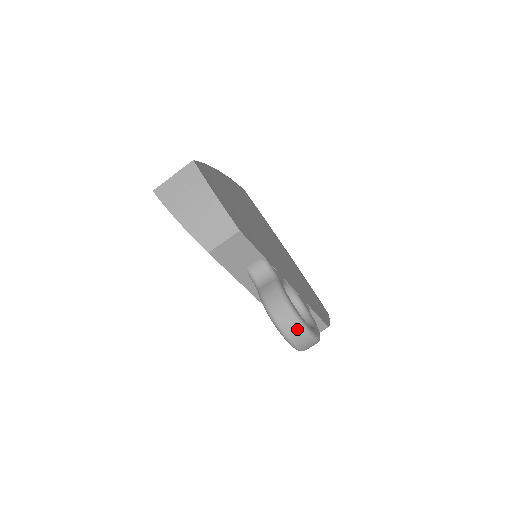
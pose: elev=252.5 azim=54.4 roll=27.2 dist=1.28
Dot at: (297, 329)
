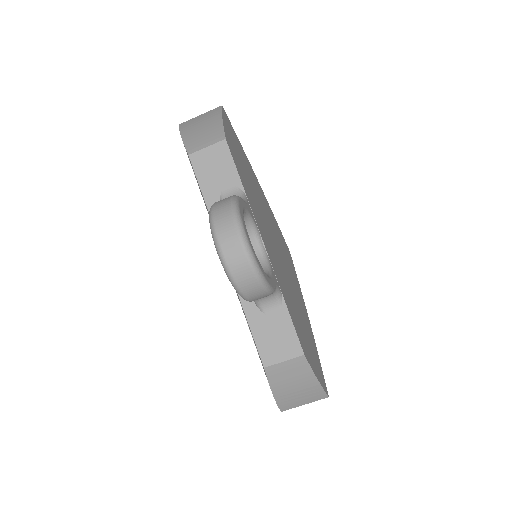
Dot at: (229, 222)
